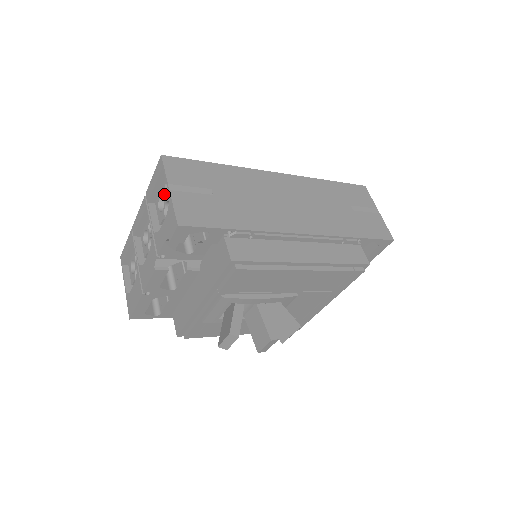
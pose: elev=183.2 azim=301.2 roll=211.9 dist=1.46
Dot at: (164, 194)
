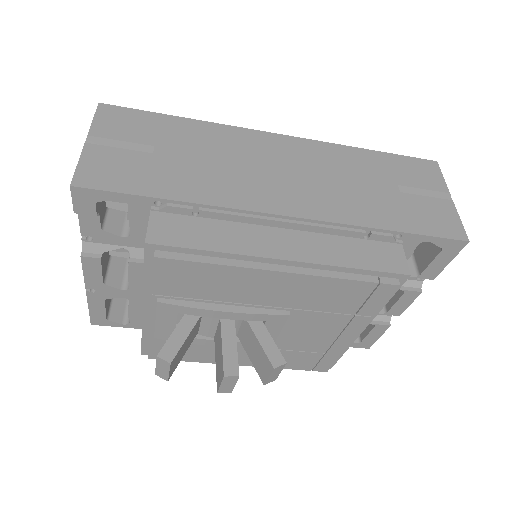
Dot at: occluded
